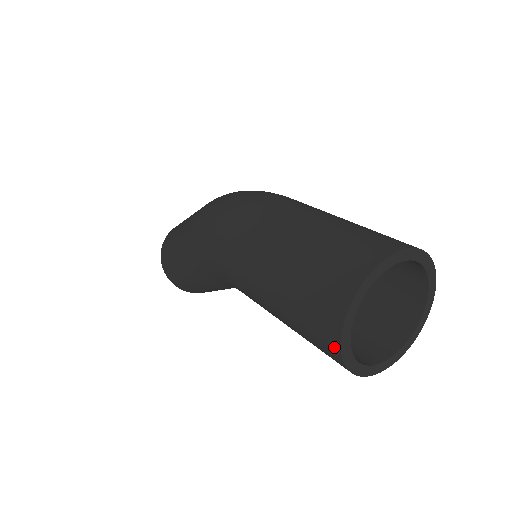
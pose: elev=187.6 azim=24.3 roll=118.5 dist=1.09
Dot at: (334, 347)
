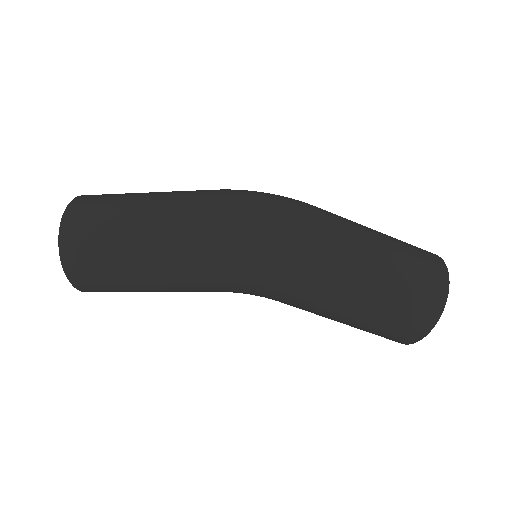
Dot at: (417, 337)
